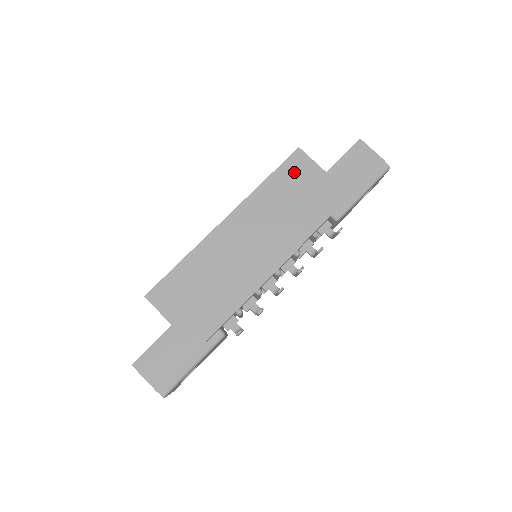
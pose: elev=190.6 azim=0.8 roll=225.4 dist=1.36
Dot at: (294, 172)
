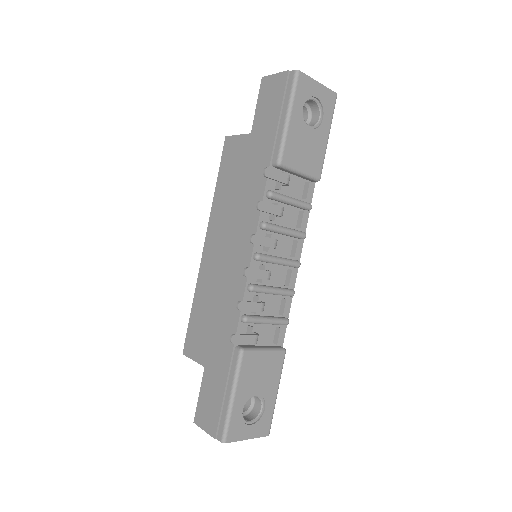
Dot at: (230, 159)
